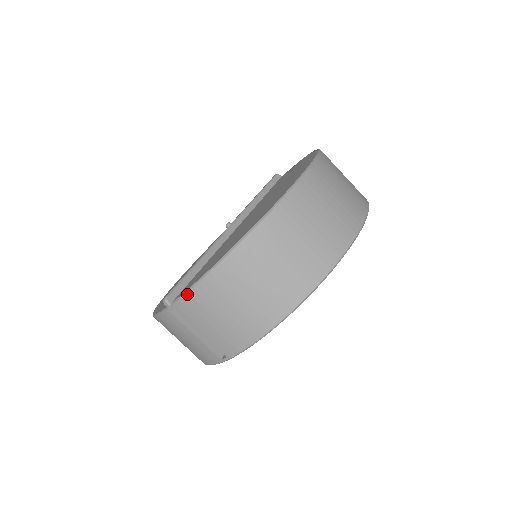
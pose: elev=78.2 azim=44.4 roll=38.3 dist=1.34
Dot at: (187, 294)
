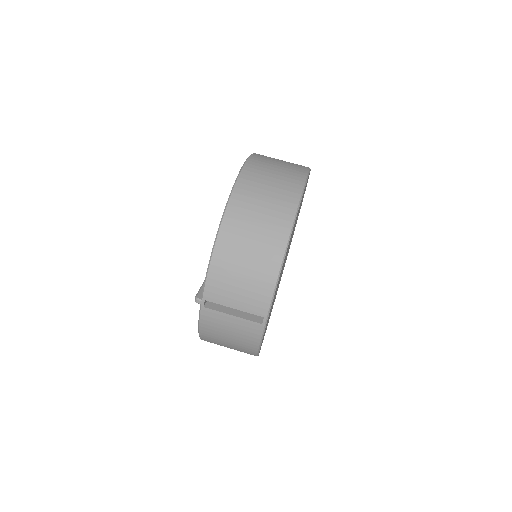
Dot at: (207, 279)
